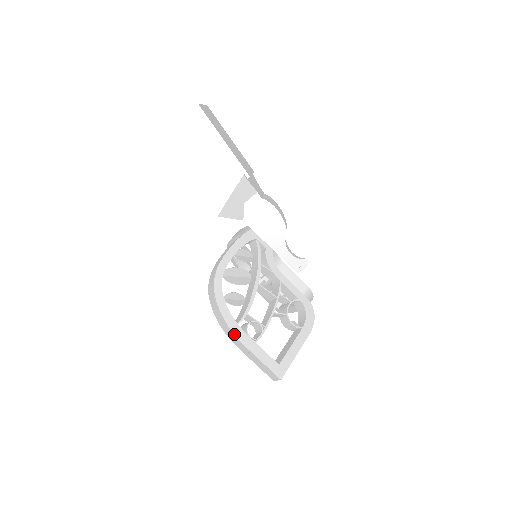
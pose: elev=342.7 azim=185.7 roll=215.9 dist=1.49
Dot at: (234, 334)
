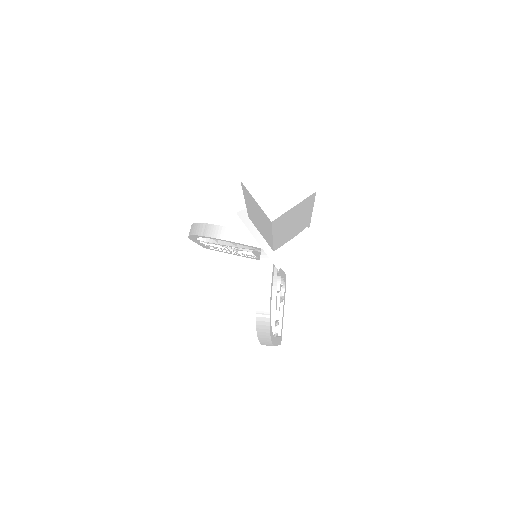
Dot at: occluded
